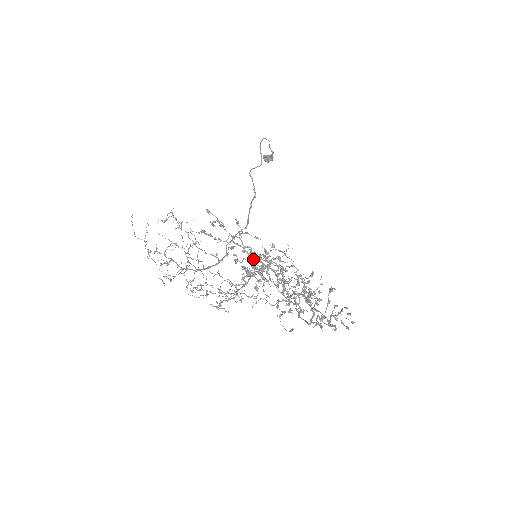
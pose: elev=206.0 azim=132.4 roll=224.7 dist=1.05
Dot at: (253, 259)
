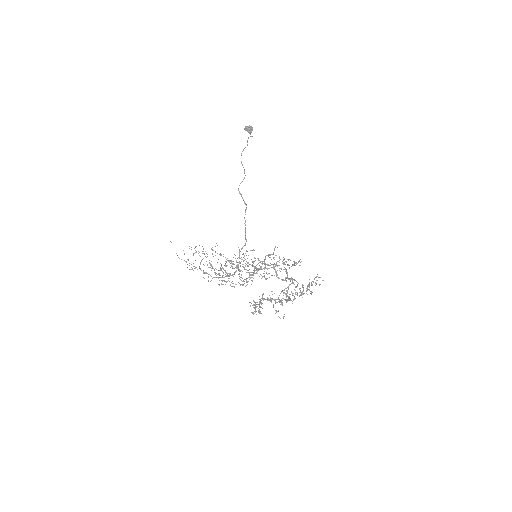
Dot at: (254, 305)
